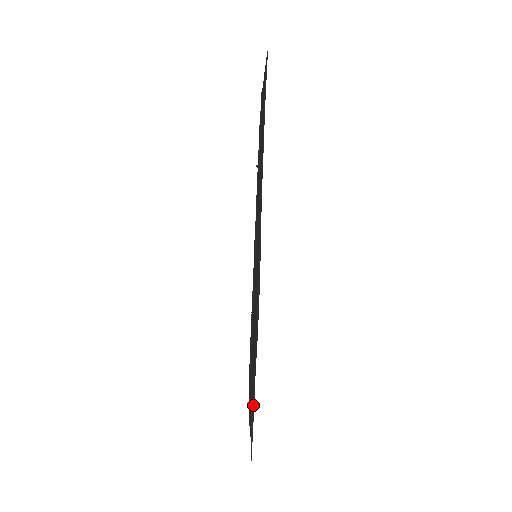
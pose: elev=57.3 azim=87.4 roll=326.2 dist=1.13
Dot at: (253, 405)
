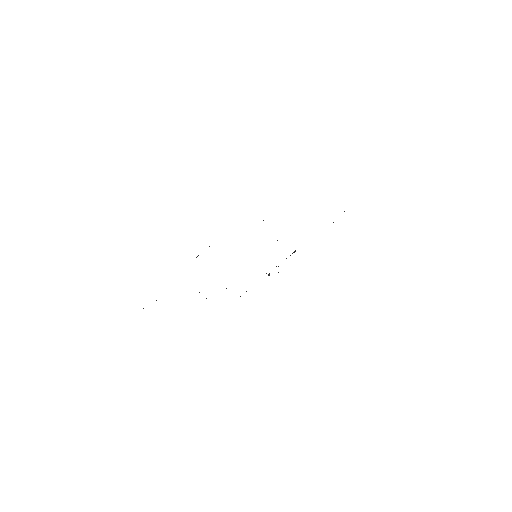
Dot at: occluded
